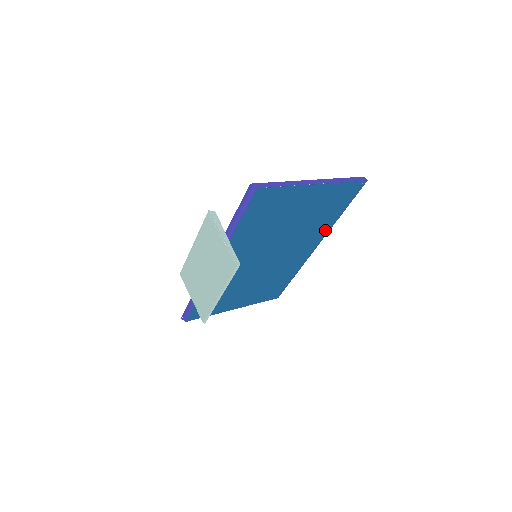
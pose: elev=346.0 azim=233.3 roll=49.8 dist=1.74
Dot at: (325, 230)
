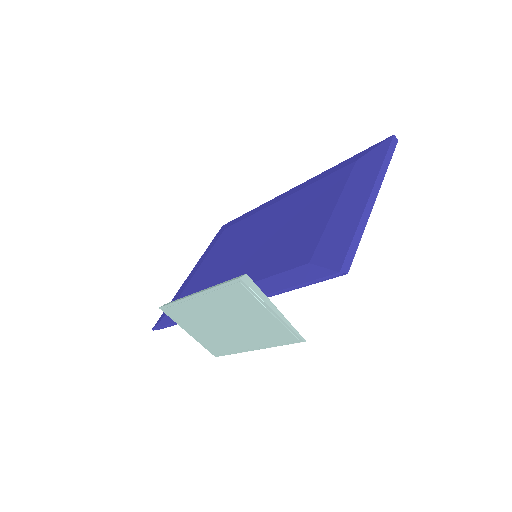
Dot at: occluded
